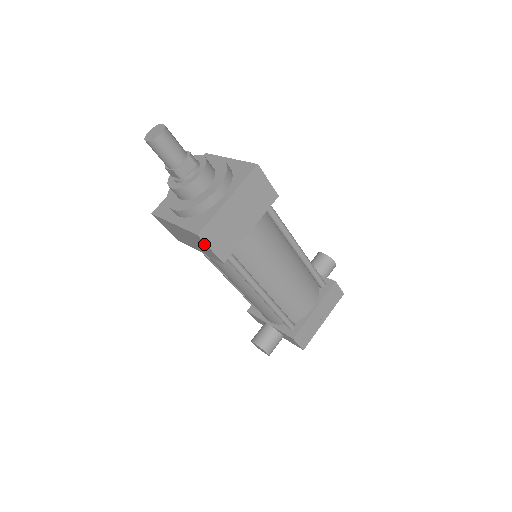
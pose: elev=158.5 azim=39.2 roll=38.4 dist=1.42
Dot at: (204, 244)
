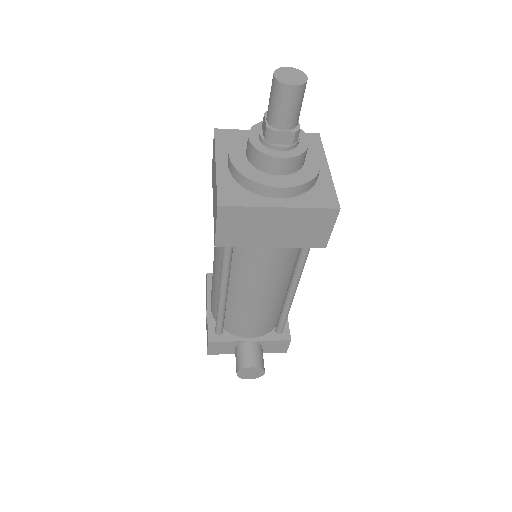
Dot at: (329, 223)
